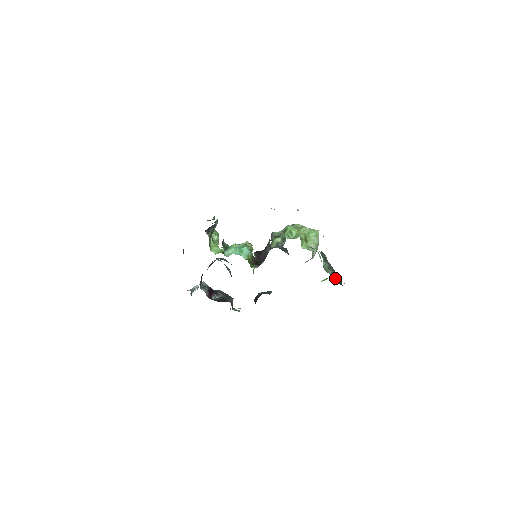
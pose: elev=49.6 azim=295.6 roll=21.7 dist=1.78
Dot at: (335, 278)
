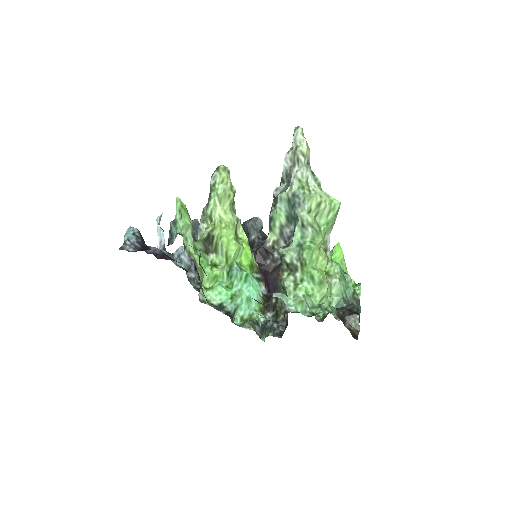
Dot at: occluded
